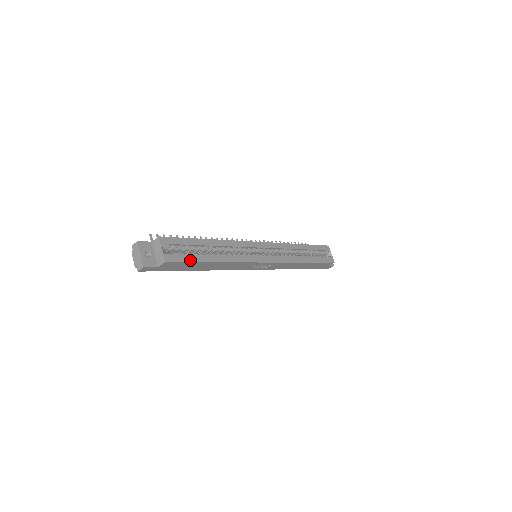
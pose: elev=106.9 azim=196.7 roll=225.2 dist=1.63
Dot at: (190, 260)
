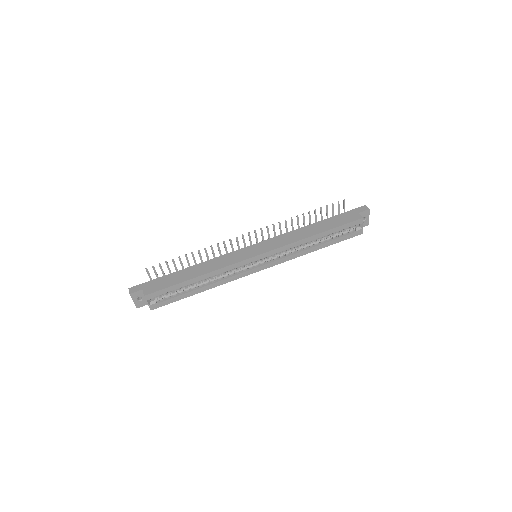
Dot at: (174, 300)
